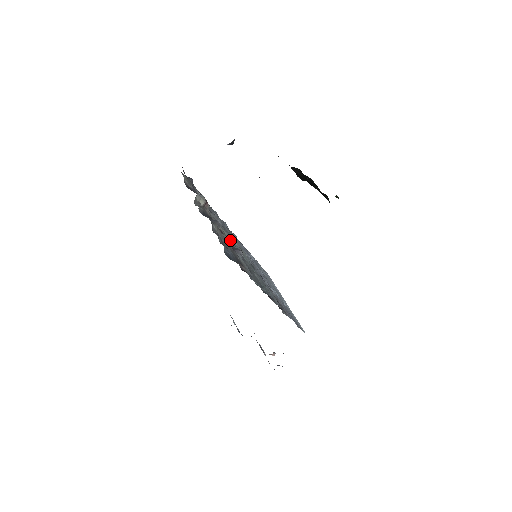
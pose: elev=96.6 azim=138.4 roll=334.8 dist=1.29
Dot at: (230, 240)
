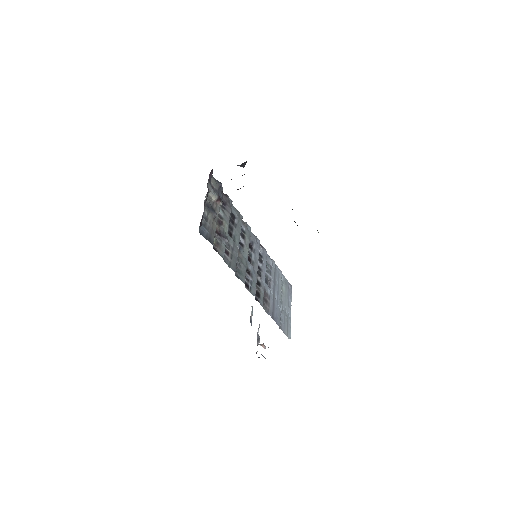
Dot at: (234, 234)
